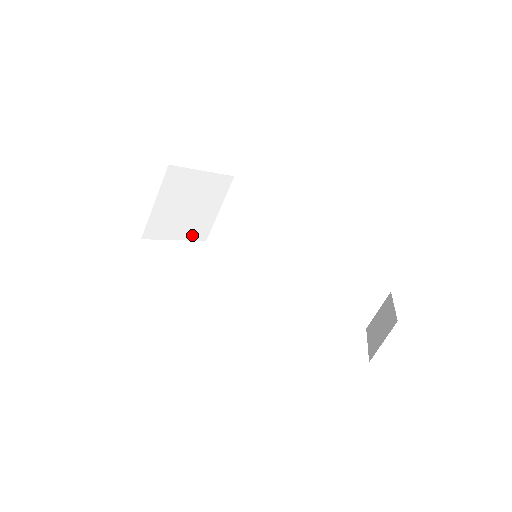
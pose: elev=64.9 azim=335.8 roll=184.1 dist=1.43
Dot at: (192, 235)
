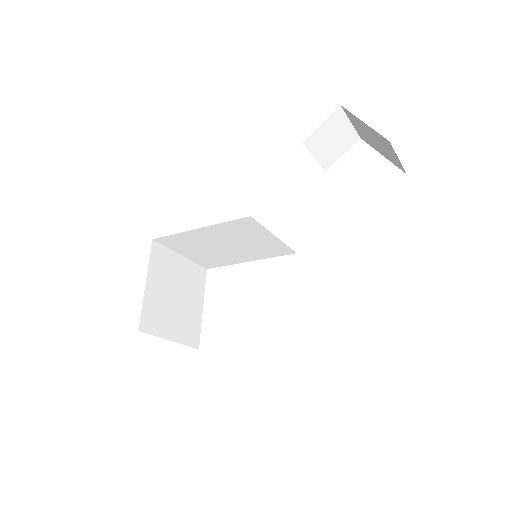
Dot at: (200, 288)
